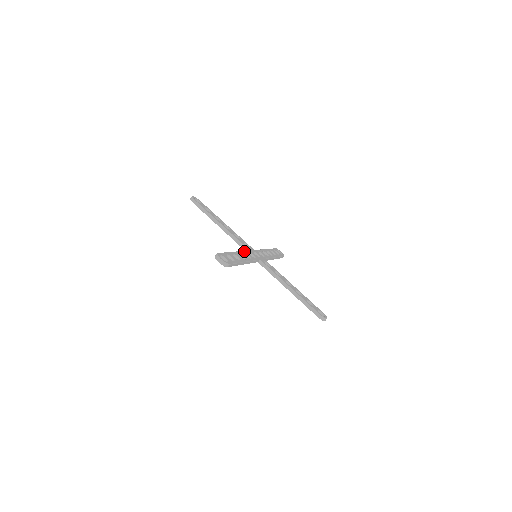
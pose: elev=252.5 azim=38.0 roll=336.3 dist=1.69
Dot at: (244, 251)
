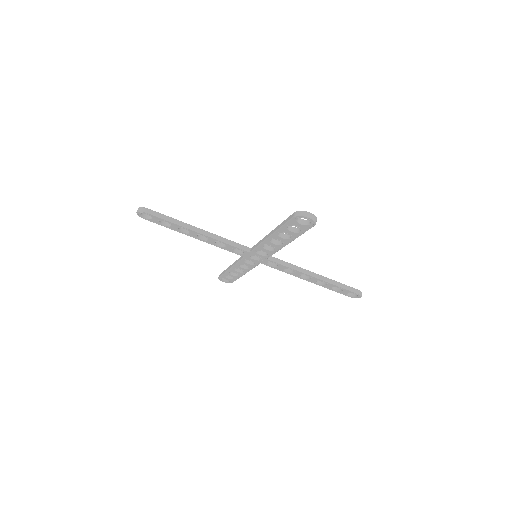
Dot at: occluded
